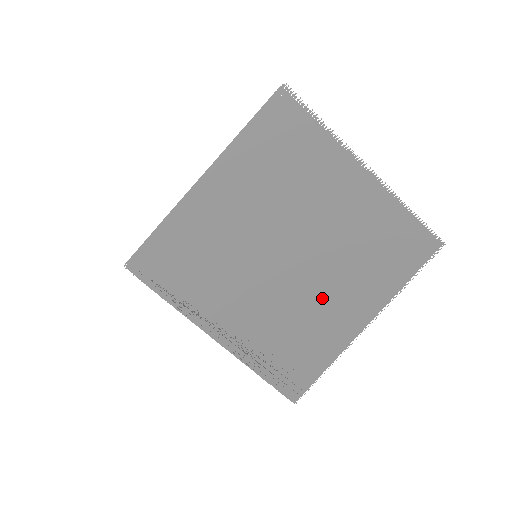
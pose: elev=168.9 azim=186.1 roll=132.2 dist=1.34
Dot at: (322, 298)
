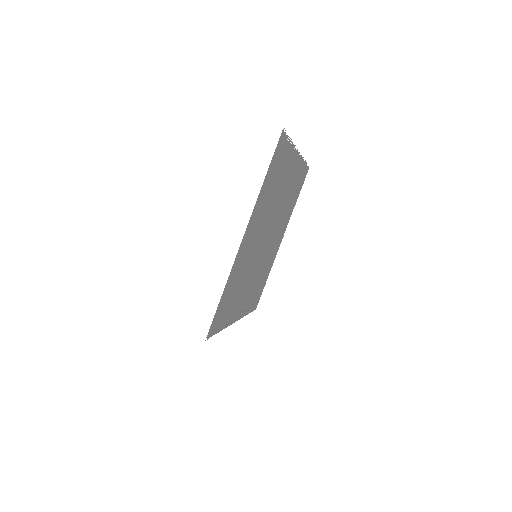
Dot at: (272, 246)
